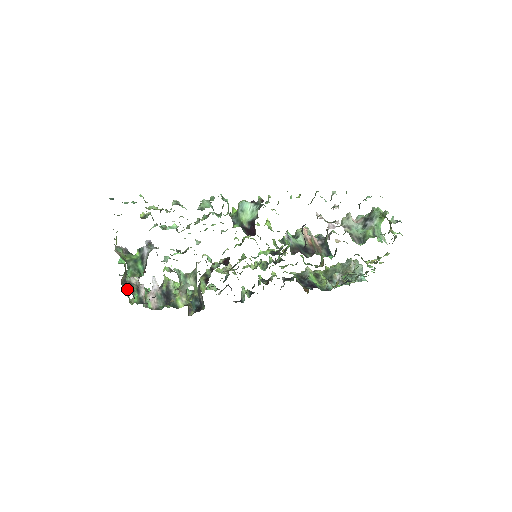
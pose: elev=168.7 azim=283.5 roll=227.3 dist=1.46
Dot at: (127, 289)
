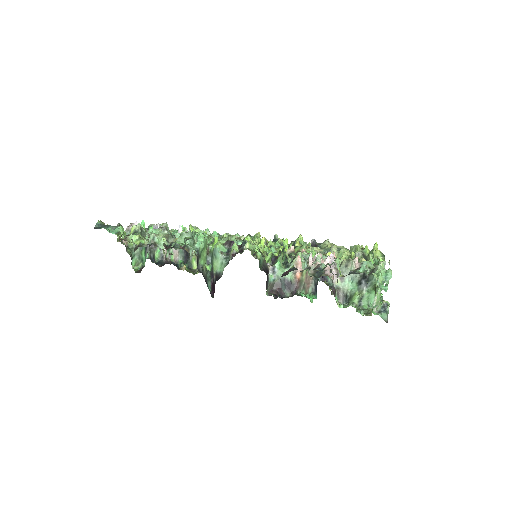
Dot at: occluded
